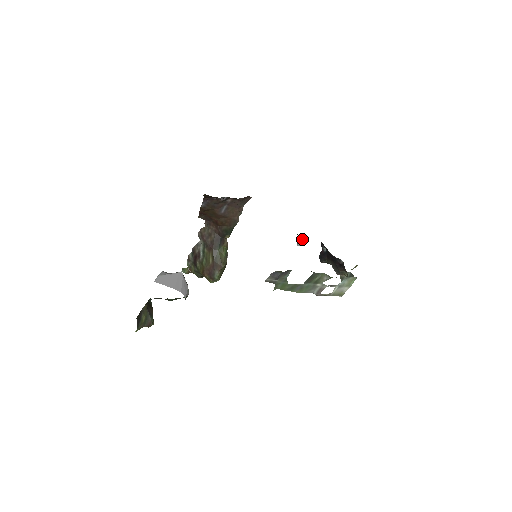
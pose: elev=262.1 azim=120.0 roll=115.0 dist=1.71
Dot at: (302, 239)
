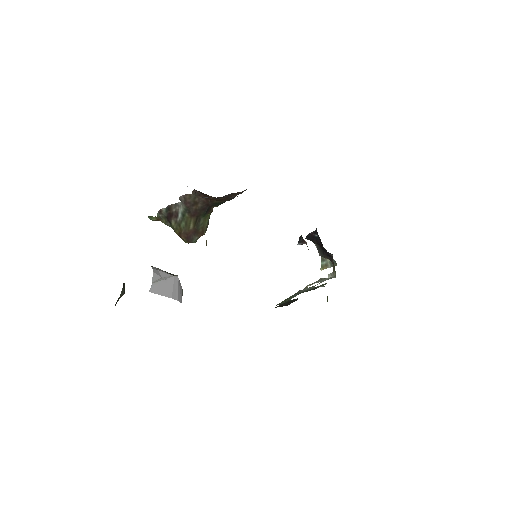
Dot at: (305, 242)
